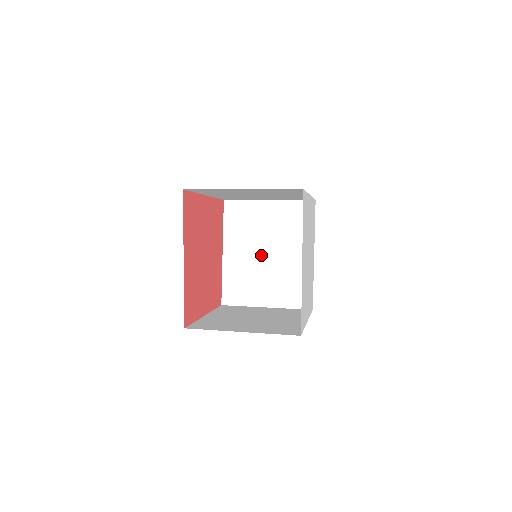
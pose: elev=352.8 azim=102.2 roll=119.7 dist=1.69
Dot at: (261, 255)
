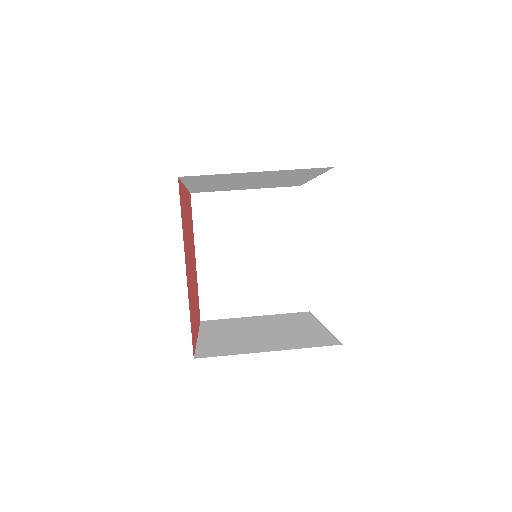
Dot at: (243, 255)
